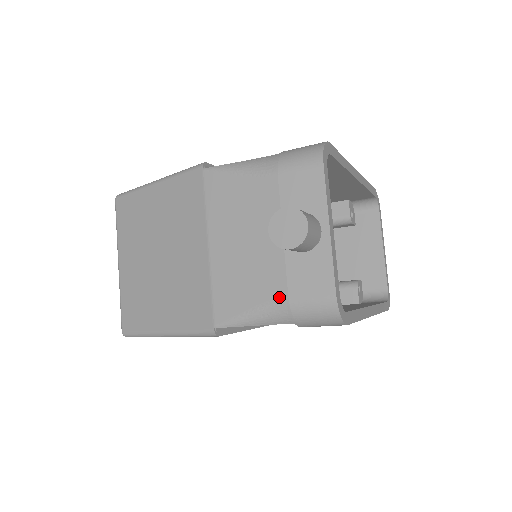
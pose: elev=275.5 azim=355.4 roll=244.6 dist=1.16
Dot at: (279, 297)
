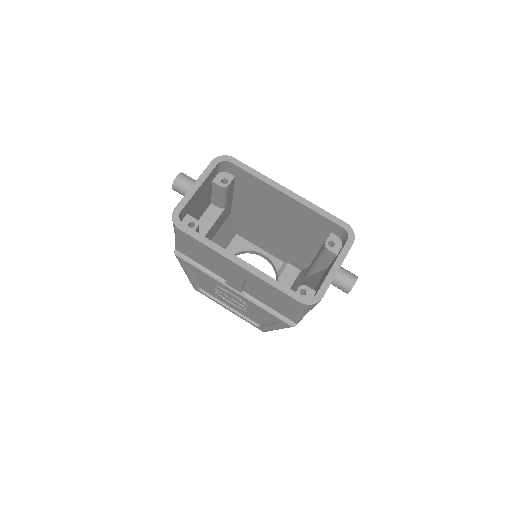
Dot at: occluded
